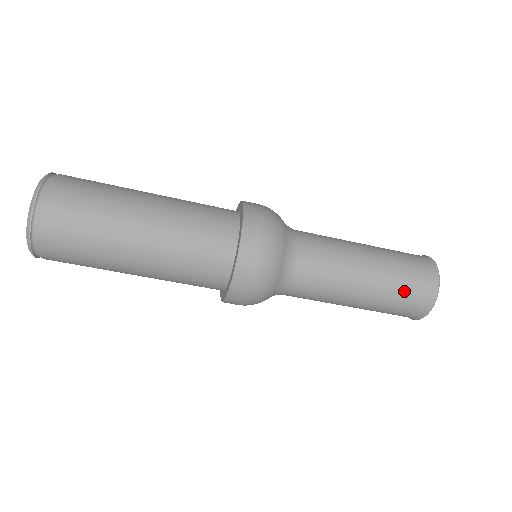
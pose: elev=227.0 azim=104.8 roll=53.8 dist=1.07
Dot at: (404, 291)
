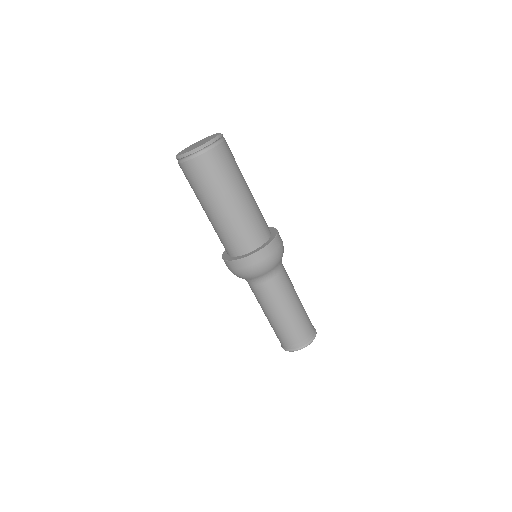
Dot at: (306, 324)
